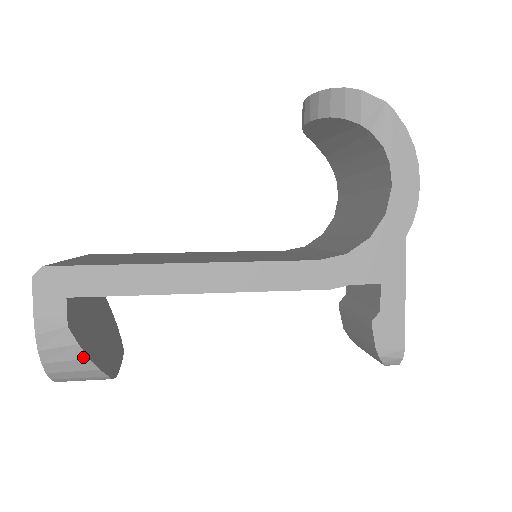
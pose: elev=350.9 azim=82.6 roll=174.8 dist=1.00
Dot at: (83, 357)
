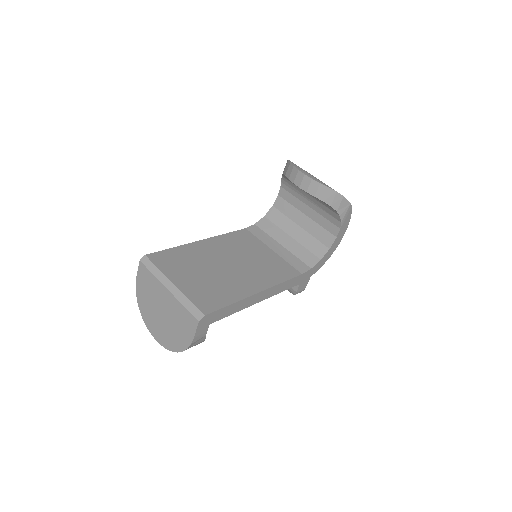
Dot at: occluded
